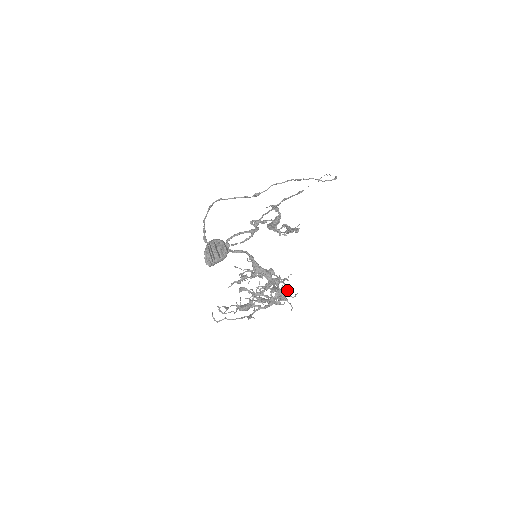
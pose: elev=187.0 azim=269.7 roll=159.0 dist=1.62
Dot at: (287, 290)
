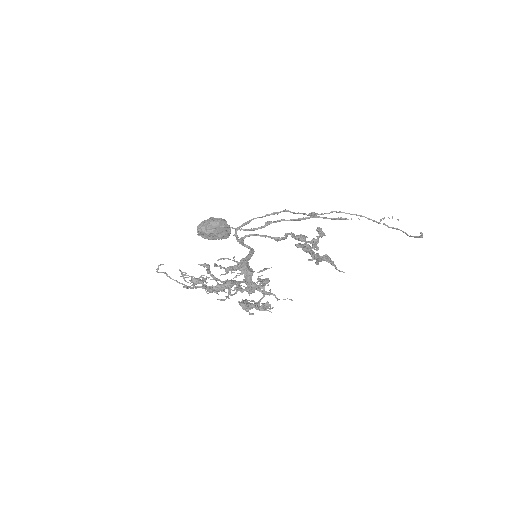
Dot at: (260, 301)
